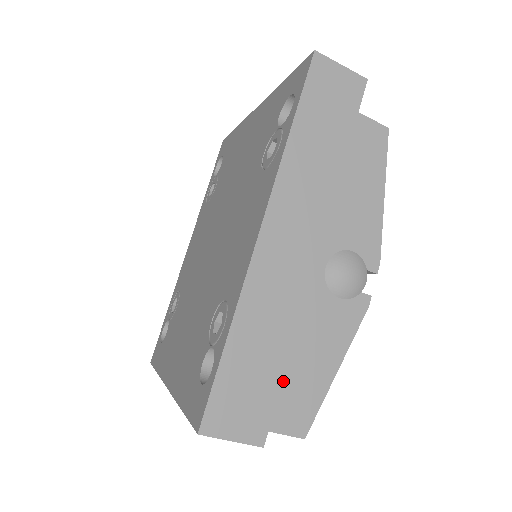
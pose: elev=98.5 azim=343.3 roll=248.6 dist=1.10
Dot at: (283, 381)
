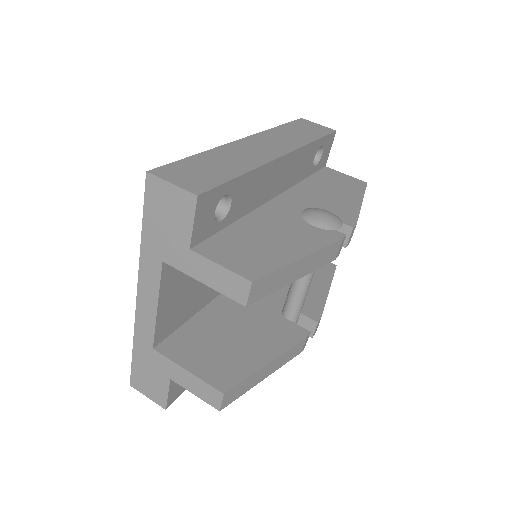
Dot at: (243, 243)
